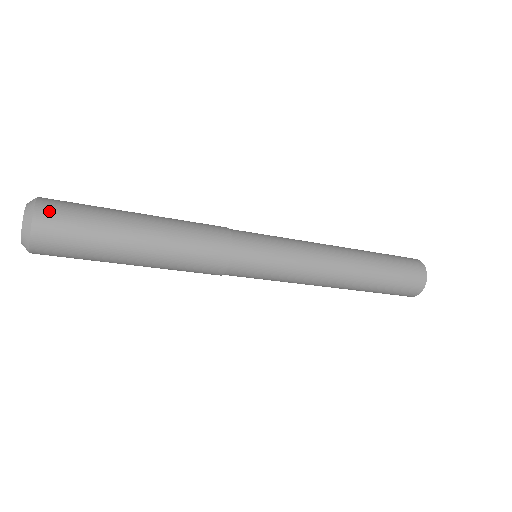
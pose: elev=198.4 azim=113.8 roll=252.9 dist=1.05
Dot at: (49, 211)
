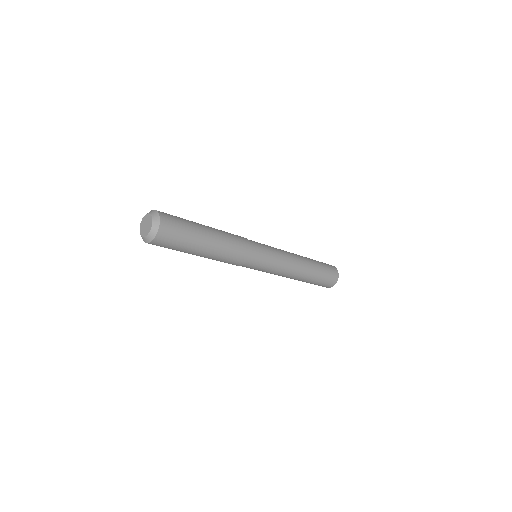
Dot at: (167, 226)
